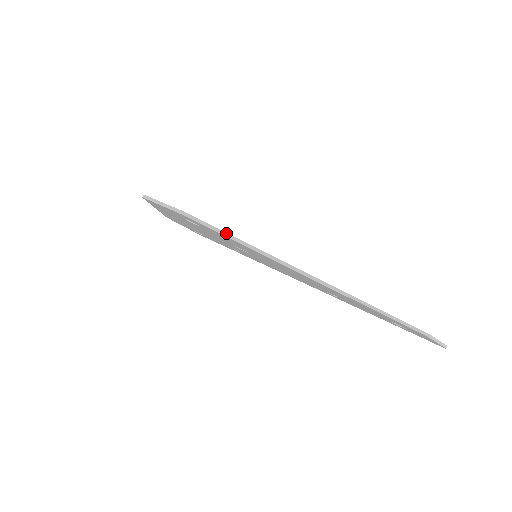
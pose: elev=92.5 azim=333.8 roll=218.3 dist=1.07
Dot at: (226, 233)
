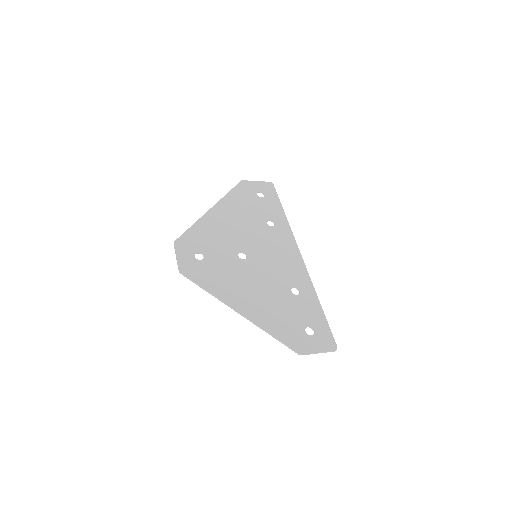
Dot at: (198, 285)
